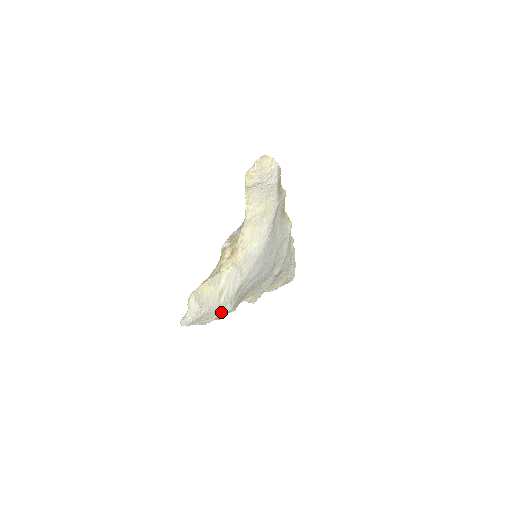
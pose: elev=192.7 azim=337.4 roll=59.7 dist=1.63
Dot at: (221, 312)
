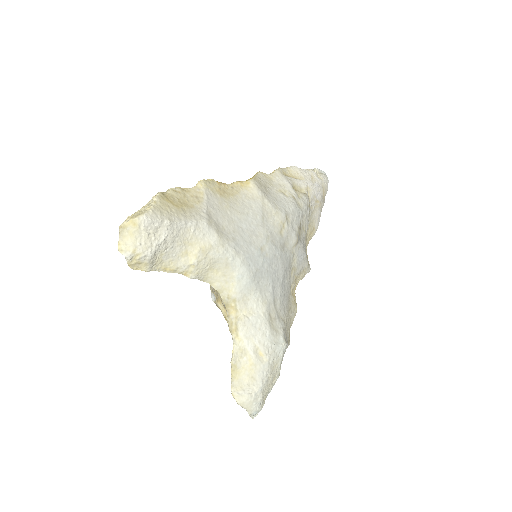
Dot at: (278, 360)
